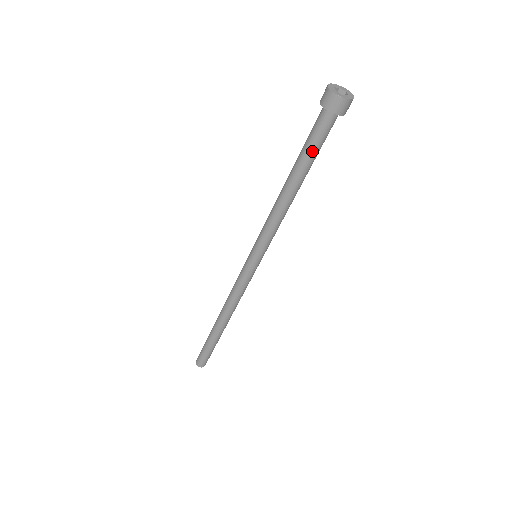
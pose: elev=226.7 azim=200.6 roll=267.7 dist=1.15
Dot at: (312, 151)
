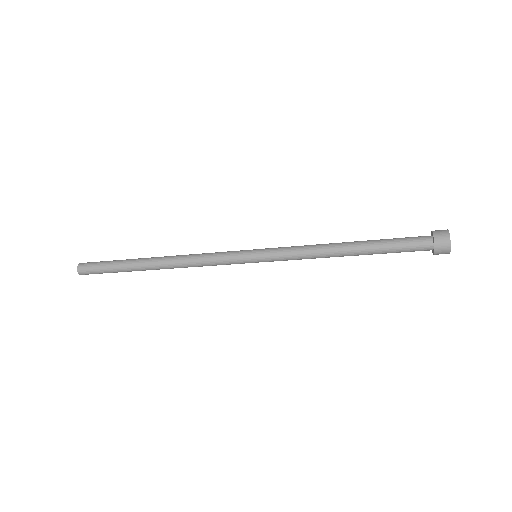
Dot at: occluded
